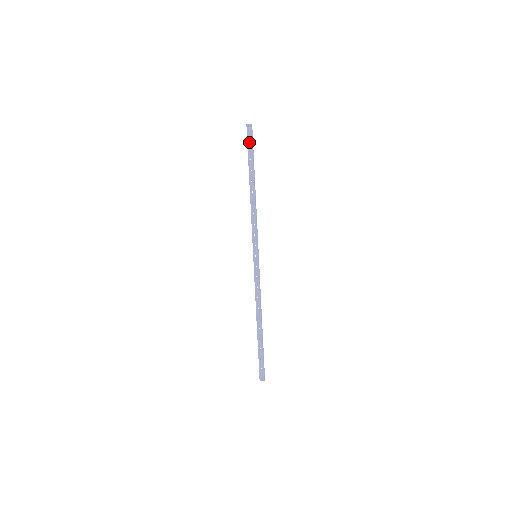
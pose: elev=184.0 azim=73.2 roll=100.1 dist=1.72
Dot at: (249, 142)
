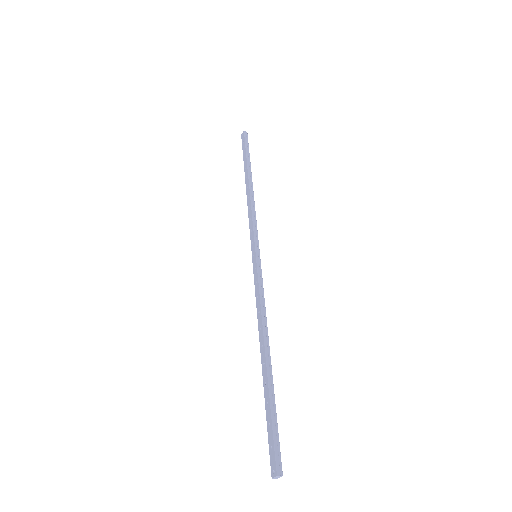
Dot at: (243, 146)
